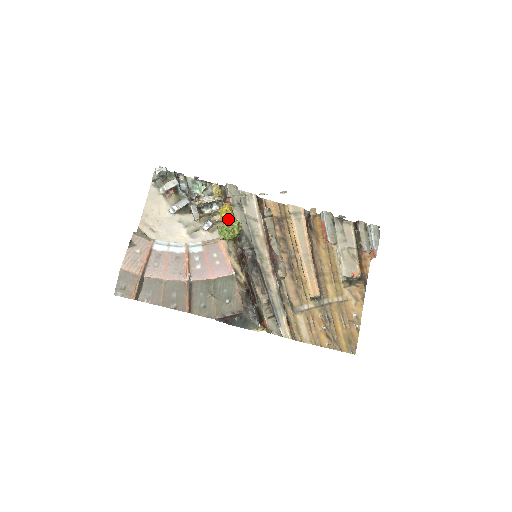
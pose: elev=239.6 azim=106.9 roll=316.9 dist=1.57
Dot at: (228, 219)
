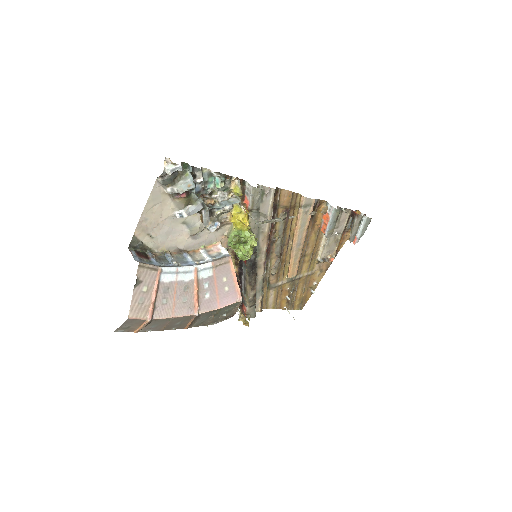
Dot at: (244, 233)
